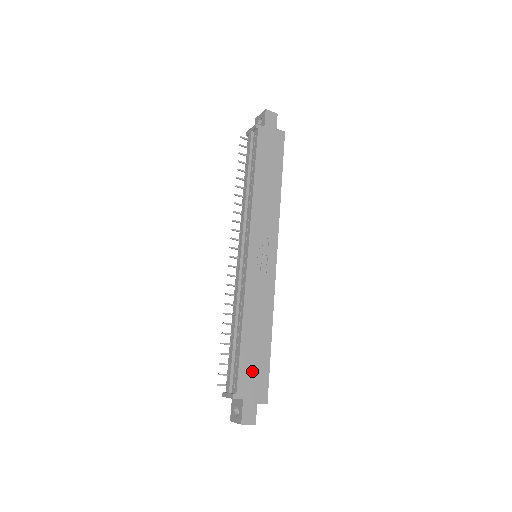
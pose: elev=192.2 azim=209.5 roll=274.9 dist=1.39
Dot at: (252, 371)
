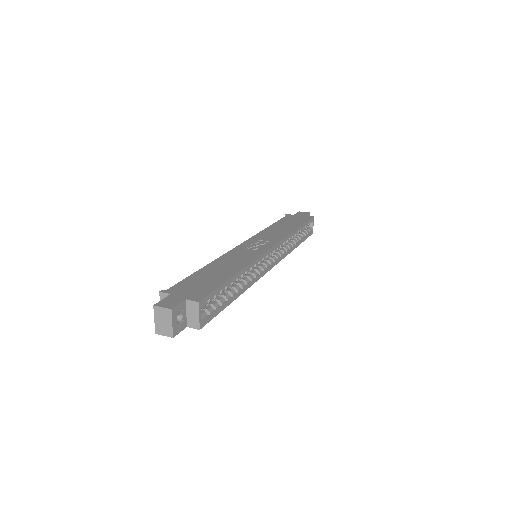
Dot at: (197, 284)
